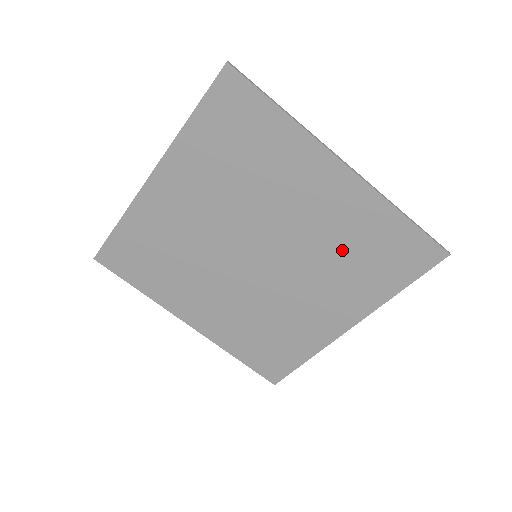
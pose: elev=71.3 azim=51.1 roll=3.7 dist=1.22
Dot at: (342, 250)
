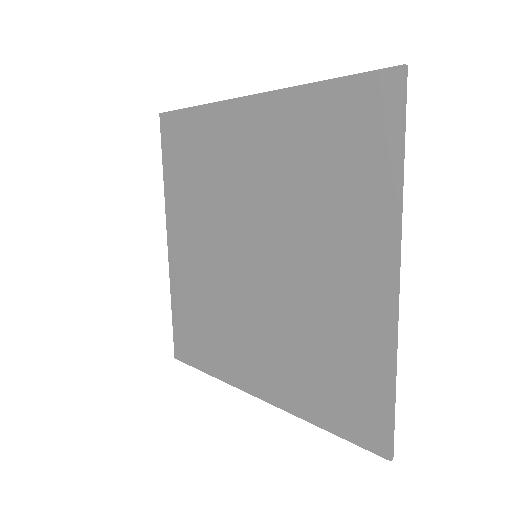
Dot at: (316, 338)
